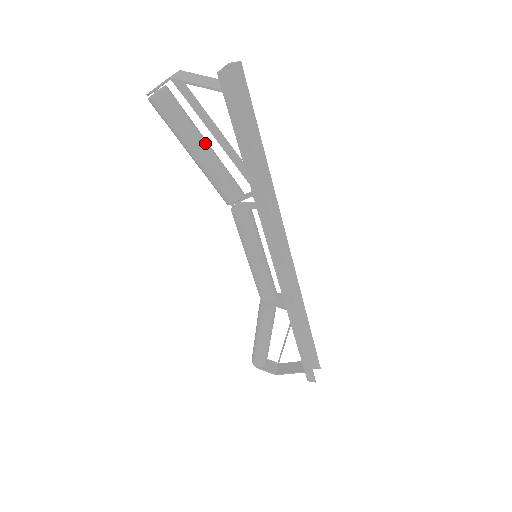
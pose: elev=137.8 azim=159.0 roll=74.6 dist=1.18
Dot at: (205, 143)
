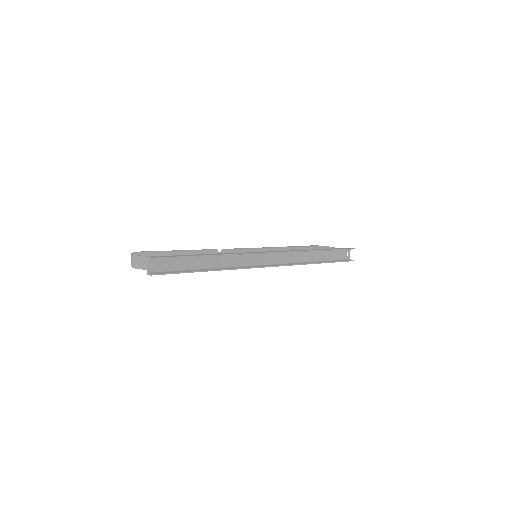
Dot at: occluded
